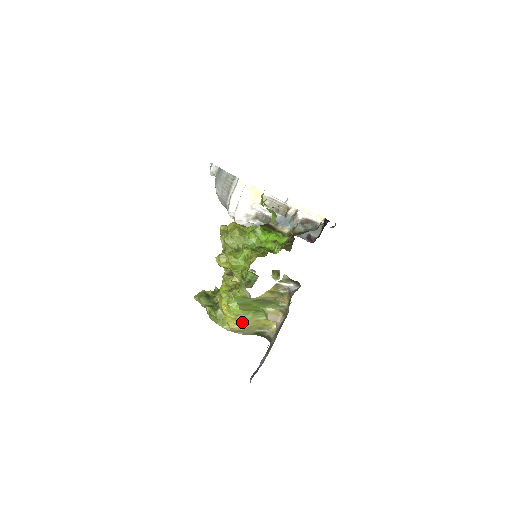
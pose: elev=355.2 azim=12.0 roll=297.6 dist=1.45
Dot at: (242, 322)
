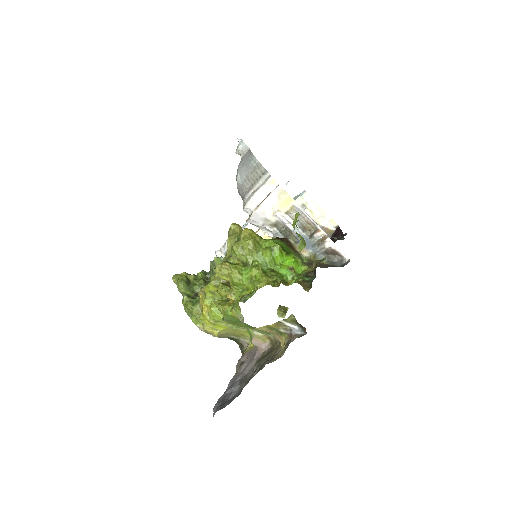
Dot at: (220, 329)
